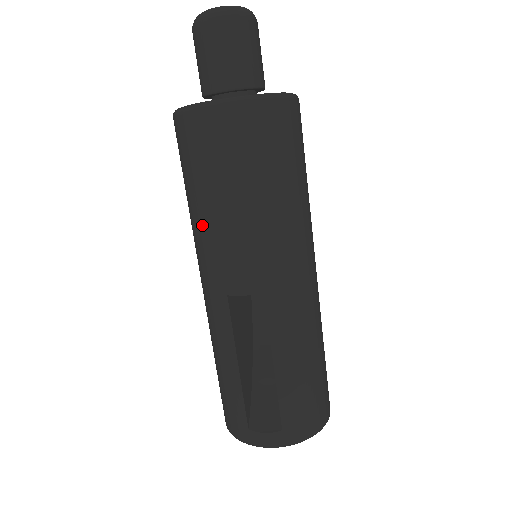
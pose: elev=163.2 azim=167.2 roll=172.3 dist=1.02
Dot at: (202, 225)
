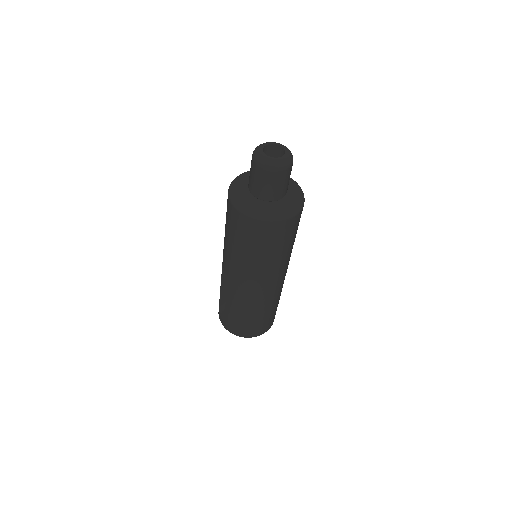
Dot at: occluded
